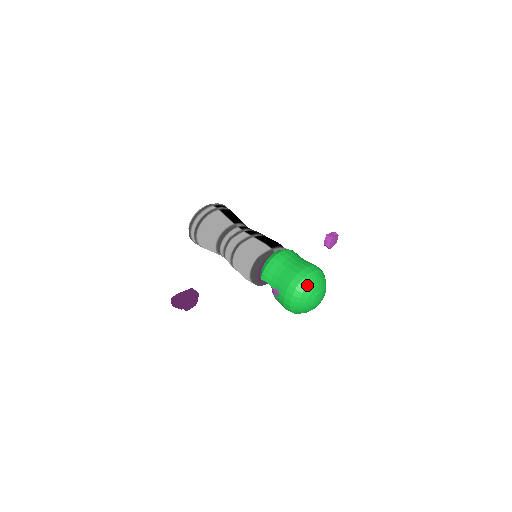
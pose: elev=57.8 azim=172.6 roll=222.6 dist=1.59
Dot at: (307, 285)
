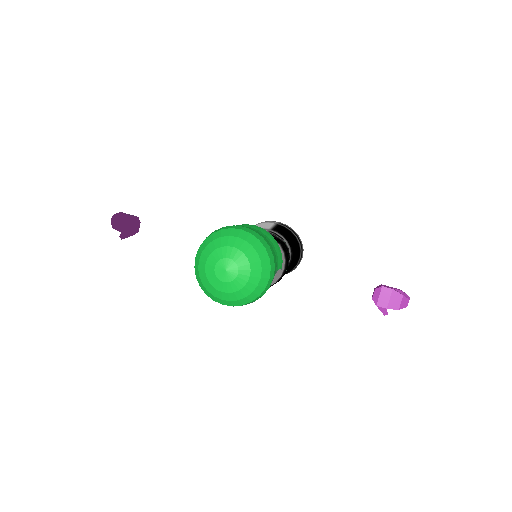
Dot at: (218, 237)
